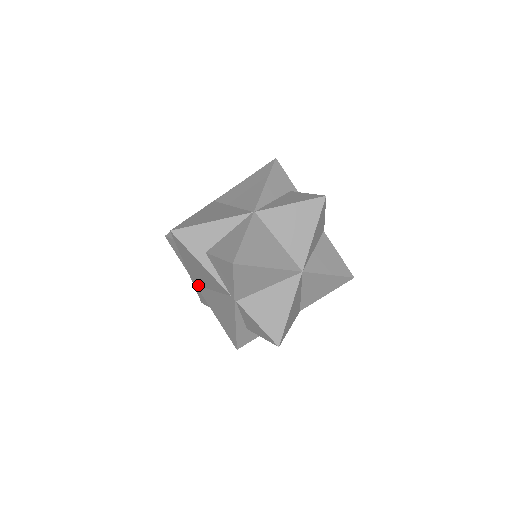
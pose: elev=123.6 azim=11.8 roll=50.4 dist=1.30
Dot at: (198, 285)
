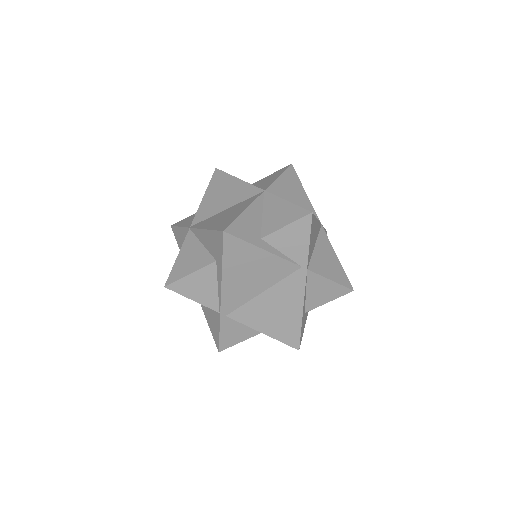
Dot at: (232, 311)
